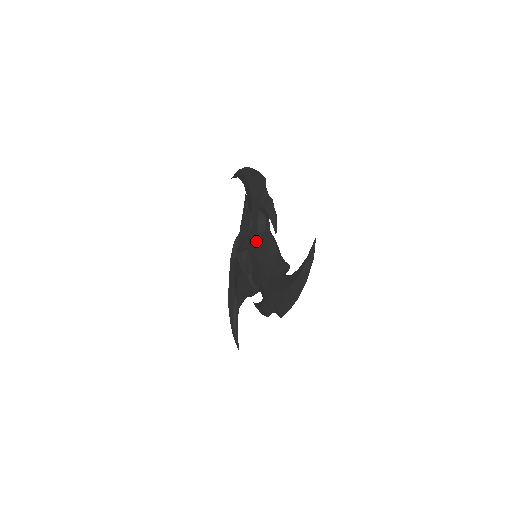
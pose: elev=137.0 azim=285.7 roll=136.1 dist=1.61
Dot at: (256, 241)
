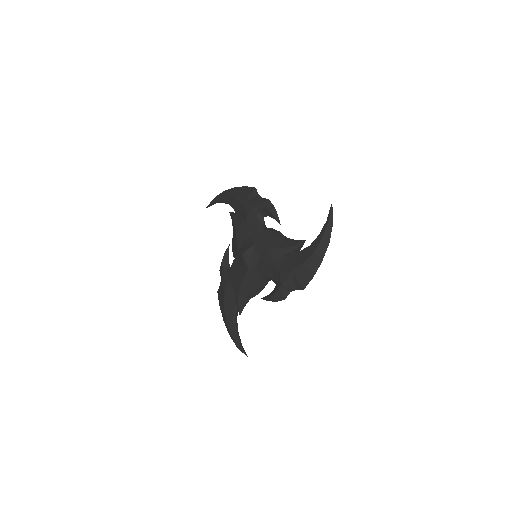
Dot at: (260, 236)
